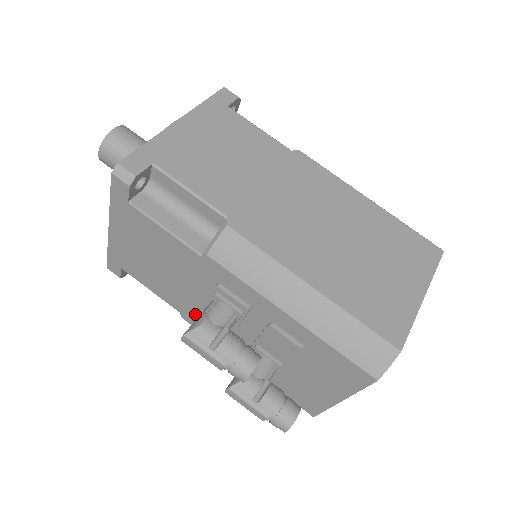
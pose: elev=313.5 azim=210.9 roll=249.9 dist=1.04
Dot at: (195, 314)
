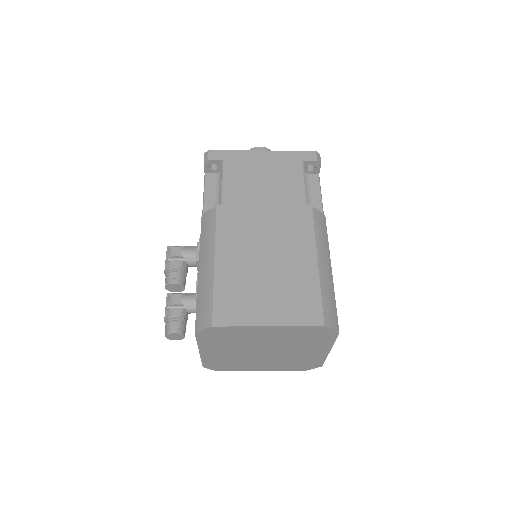
Dot at: occluded
